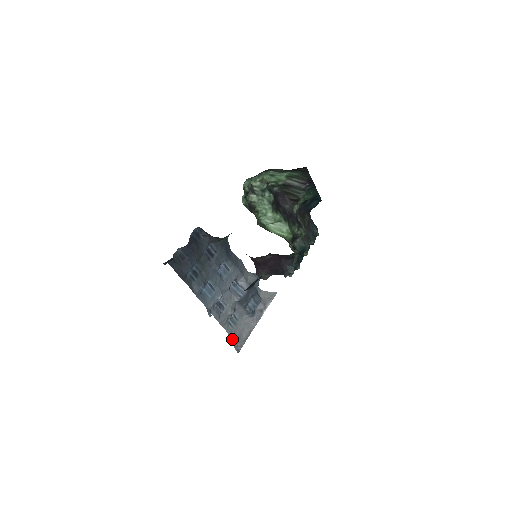
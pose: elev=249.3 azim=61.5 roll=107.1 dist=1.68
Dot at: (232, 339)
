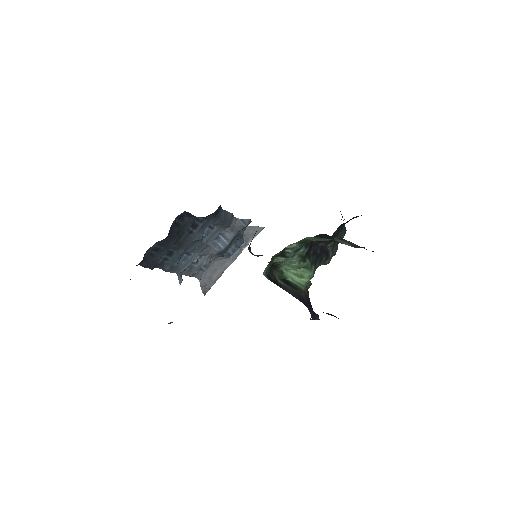
Dot at: (201, 282)
